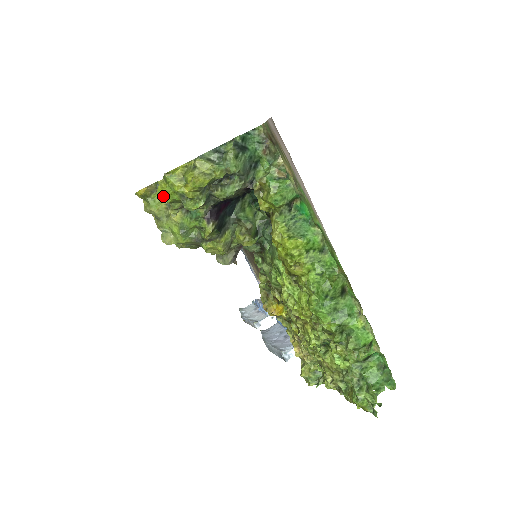
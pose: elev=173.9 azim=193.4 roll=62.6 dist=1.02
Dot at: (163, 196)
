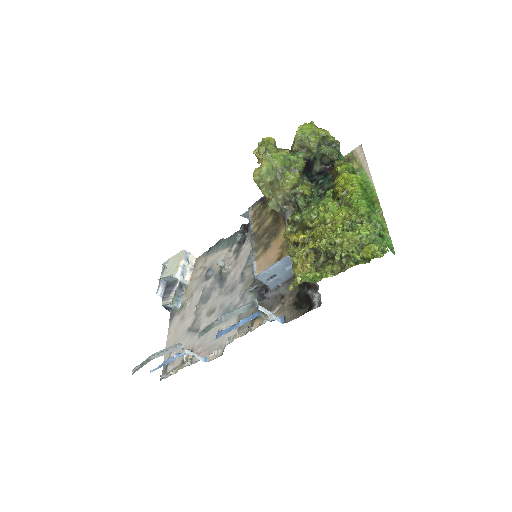
Dot at: (303, 127)
